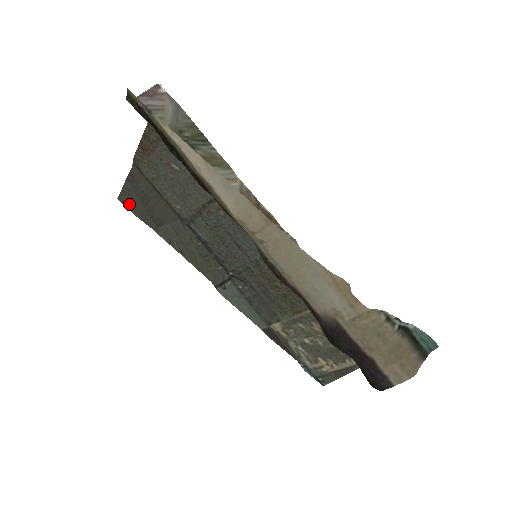
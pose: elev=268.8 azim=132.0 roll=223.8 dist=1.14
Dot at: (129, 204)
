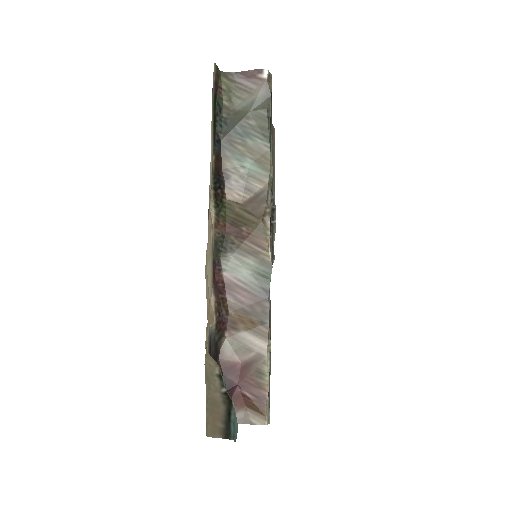
Dot at: occluded
